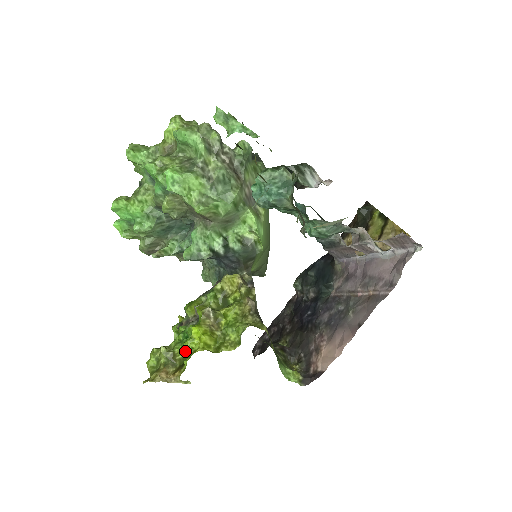
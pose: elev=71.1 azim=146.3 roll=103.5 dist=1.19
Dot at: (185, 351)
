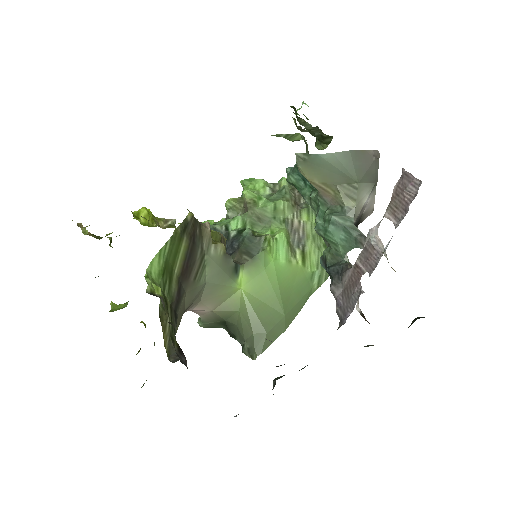
Dot at: occluded
